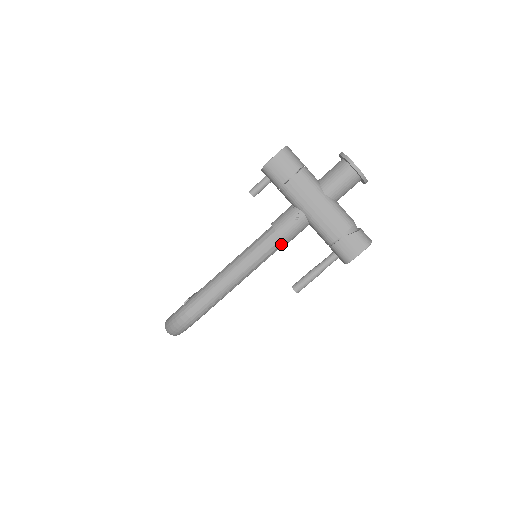
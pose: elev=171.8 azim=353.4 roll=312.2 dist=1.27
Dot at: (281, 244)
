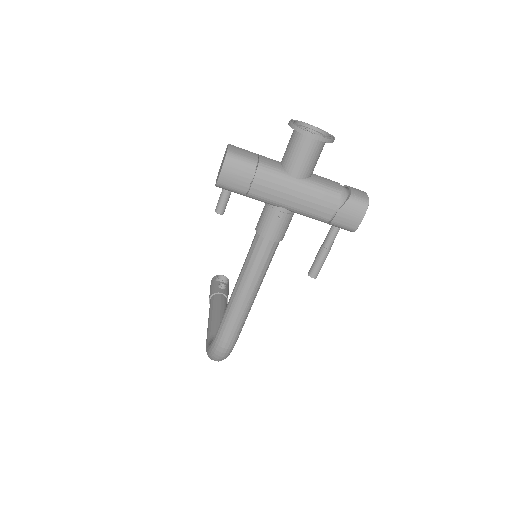
Dot at: (276, 245)
